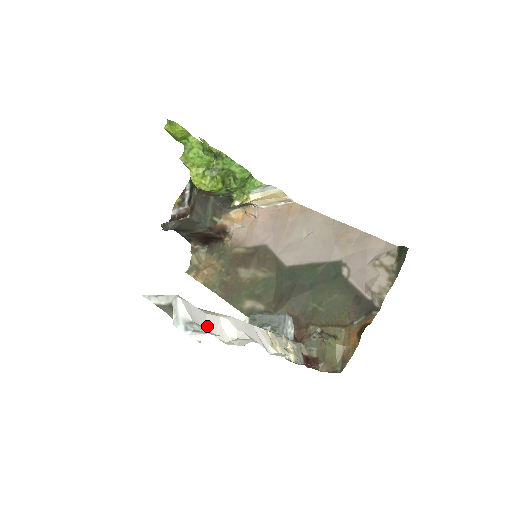
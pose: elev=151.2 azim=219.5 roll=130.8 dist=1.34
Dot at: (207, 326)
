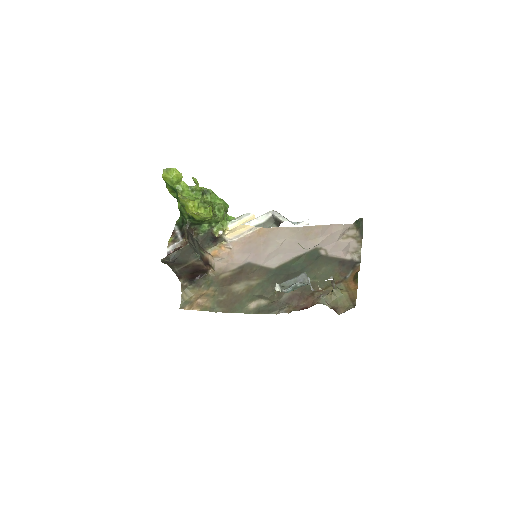
Dot at: occluded
